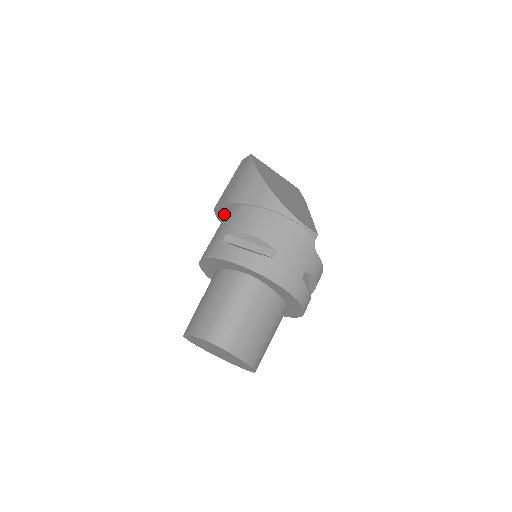
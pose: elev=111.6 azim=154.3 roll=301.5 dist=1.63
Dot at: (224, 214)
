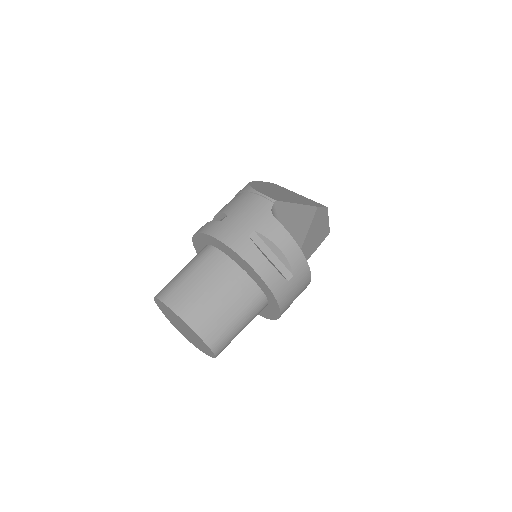
Dot at: occluded
